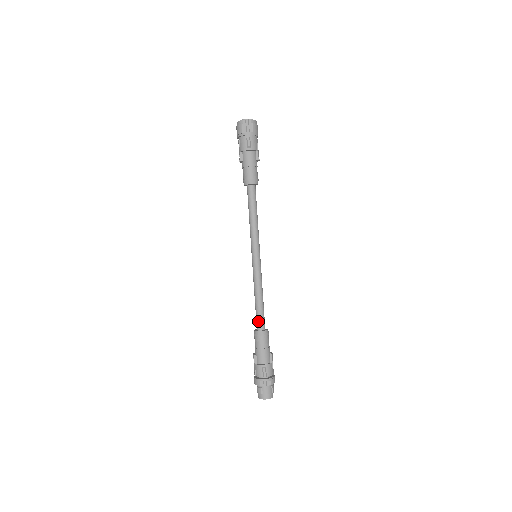
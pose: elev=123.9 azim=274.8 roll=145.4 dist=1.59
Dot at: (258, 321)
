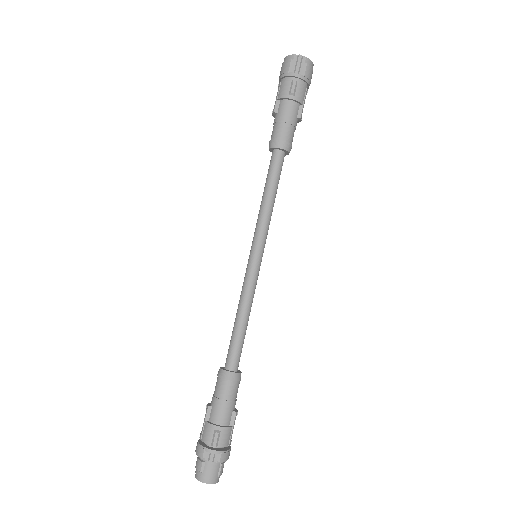
Dot at: (230, 355)
